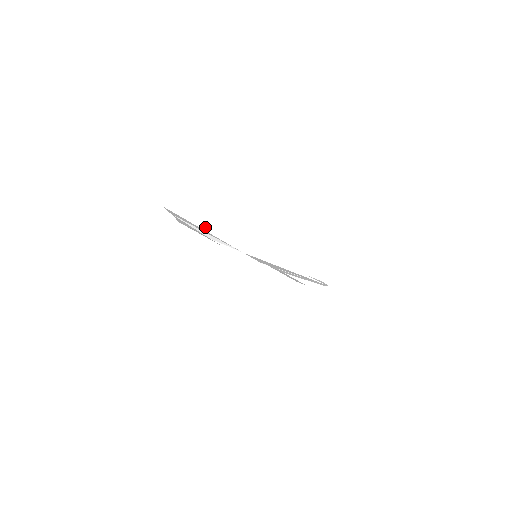
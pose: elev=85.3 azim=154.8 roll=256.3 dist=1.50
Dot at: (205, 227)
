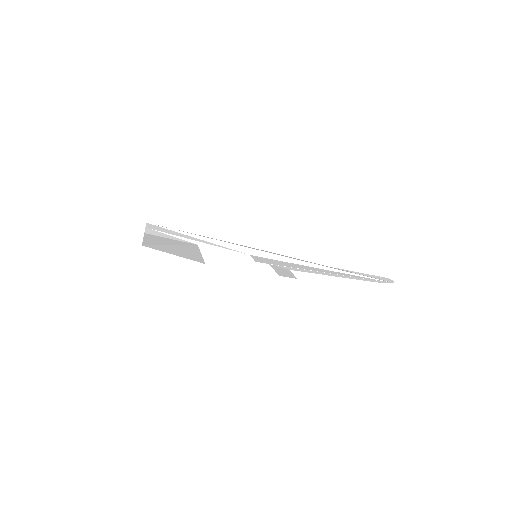
Dot at: (196, 235)
